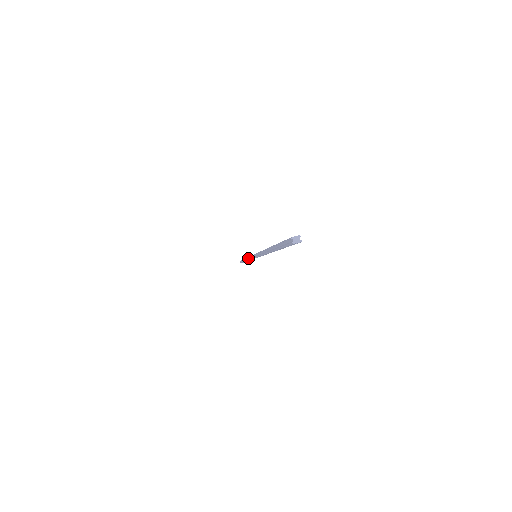
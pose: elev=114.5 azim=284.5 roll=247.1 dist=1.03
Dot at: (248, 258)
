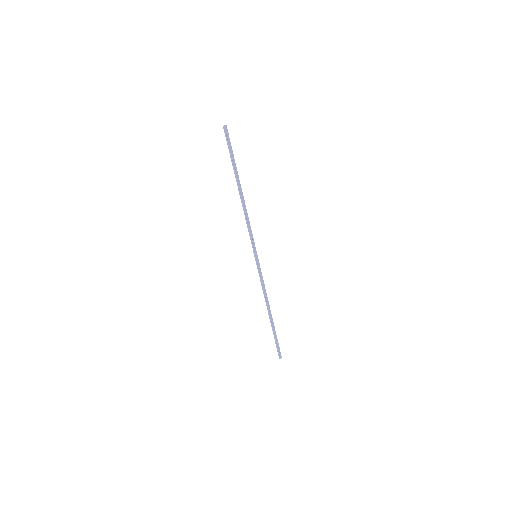
Dot at: (263, 292)
